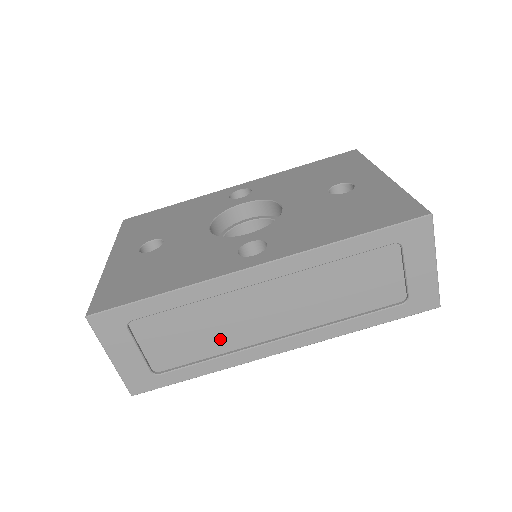
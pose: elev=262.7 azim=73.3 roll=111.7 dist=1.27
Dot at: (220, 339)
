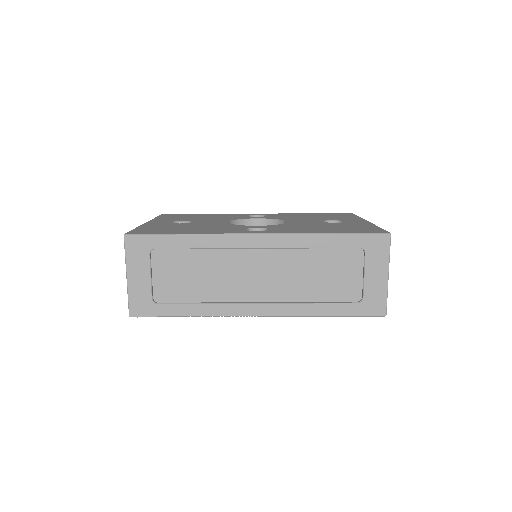
Dot at: (213, 288)
